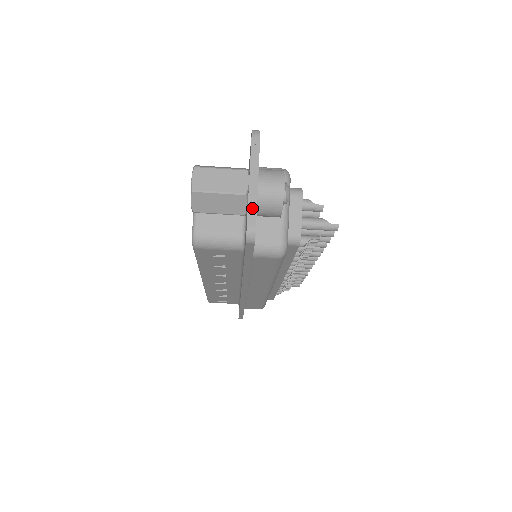
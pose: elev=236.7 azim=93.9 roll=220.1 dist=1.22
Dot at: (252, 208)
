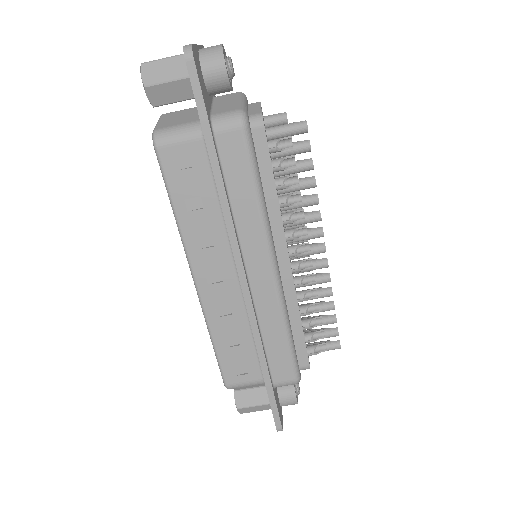
Dot at: occluded
